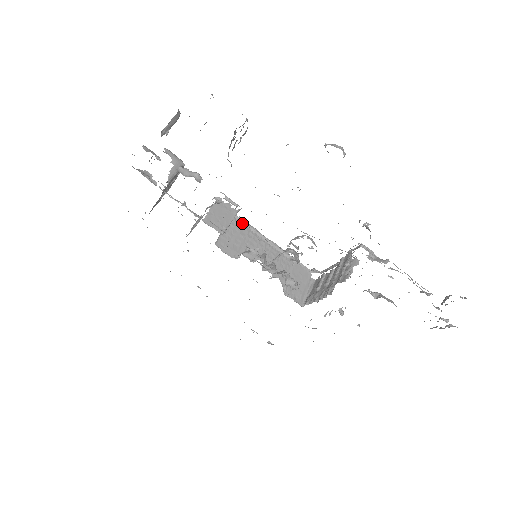
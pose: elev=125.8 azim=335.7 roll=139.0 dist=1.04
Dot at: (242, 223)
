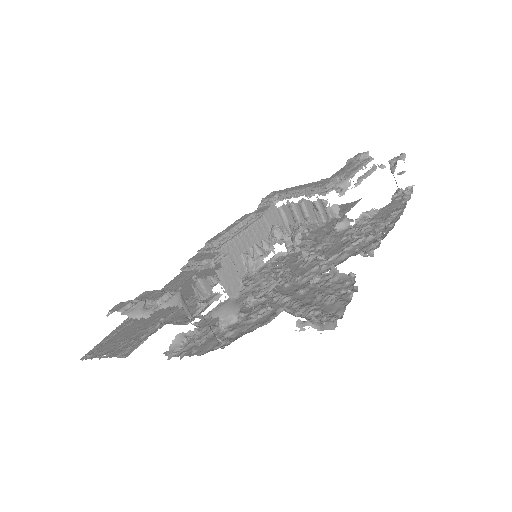
Dot at: (222, 246)
